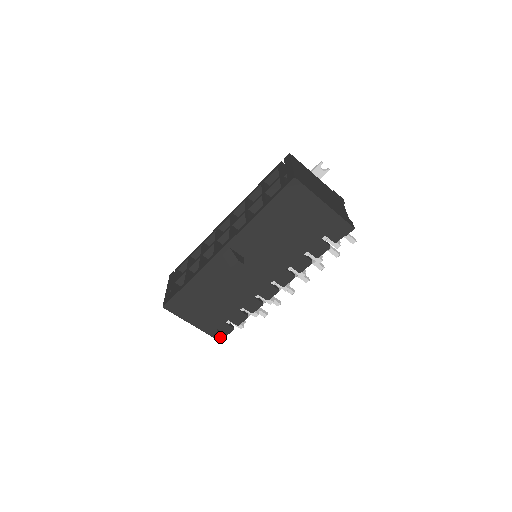
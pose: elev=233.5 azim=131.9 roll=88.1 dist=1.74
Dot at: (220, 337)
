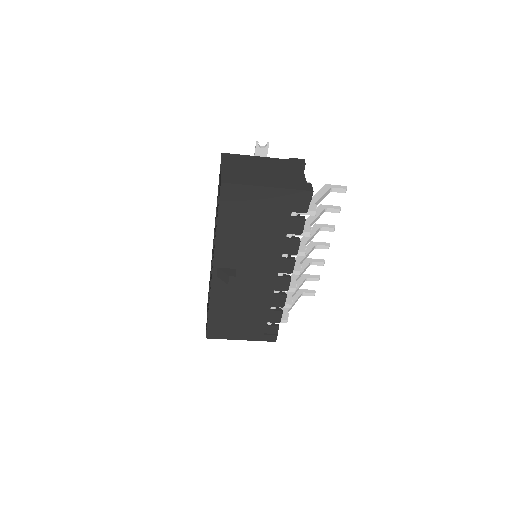
Dot at: (272, 338)
